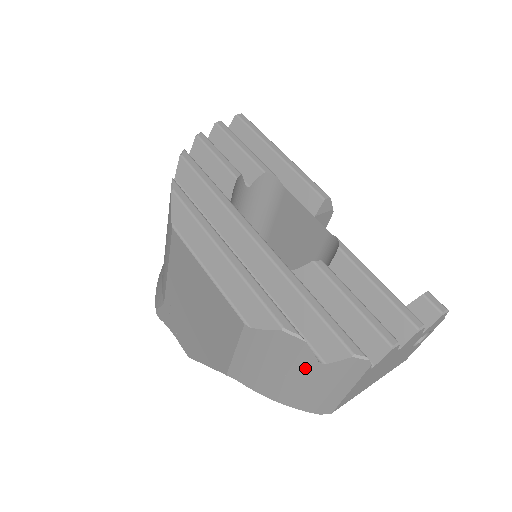
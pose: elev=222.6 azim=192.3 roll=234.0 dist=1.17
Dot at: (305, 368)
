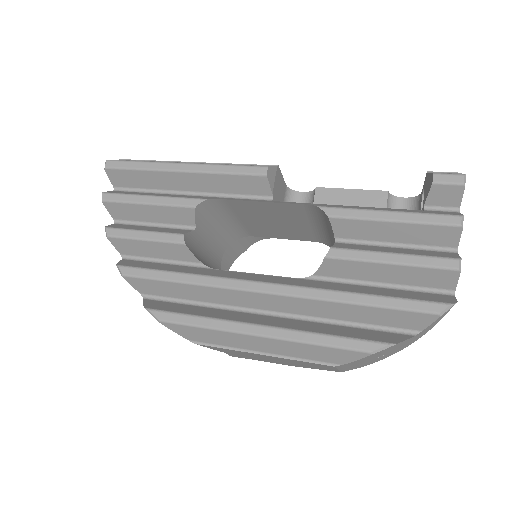
Dot at: (406, 342)
